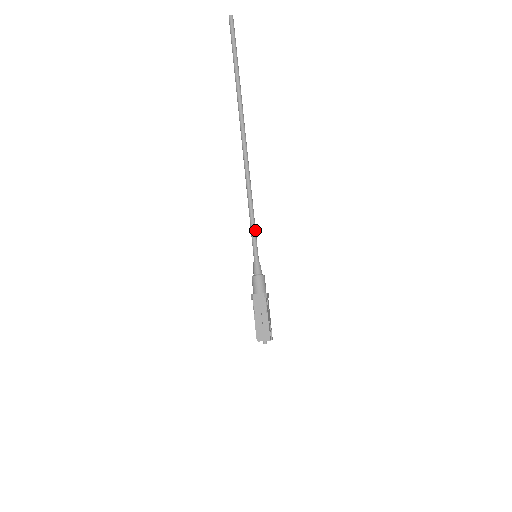
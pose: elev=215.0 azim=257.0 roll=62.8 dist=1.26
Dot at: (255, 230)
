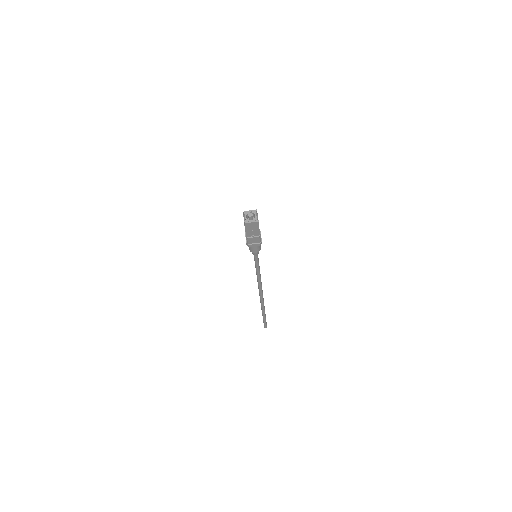
Dot at: occluded
